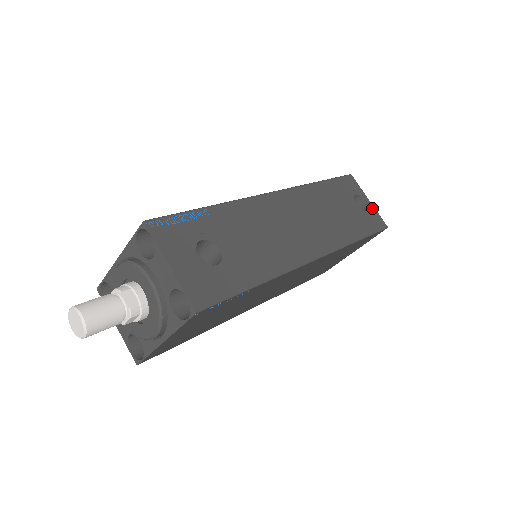
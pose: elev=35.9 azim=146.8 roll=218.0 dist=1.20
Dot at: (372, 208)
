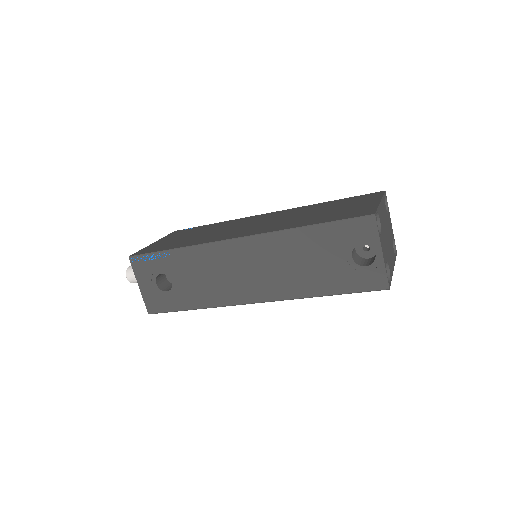
Dot at: (379, 263)
